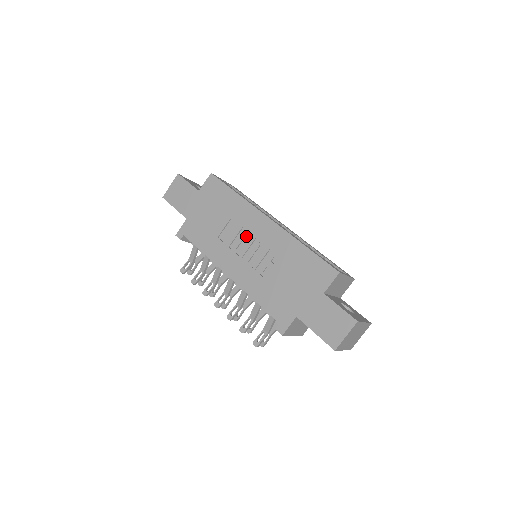
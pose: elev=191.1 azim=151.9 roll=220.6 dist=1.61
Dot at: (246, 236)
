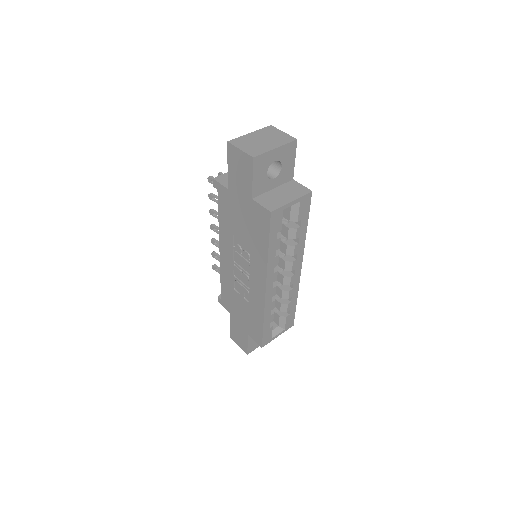
Dot at: (247, 266)
